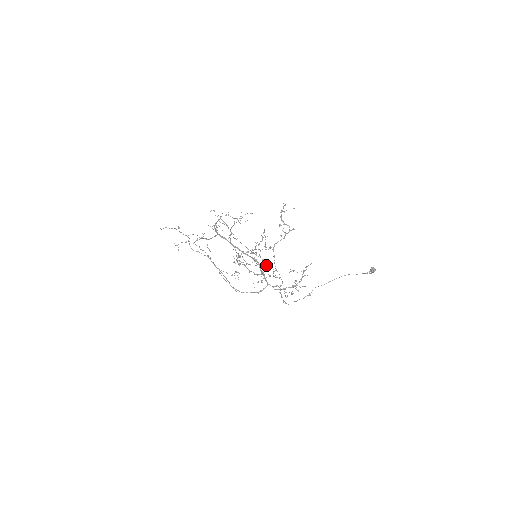
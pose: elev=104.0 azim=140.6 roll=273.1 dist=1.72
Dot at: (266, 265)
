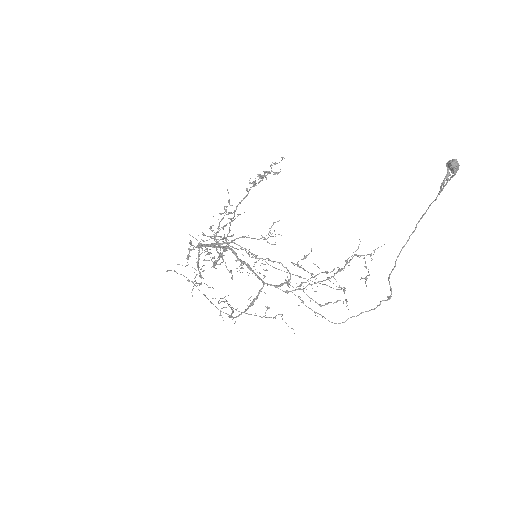
Dot at: occluded
